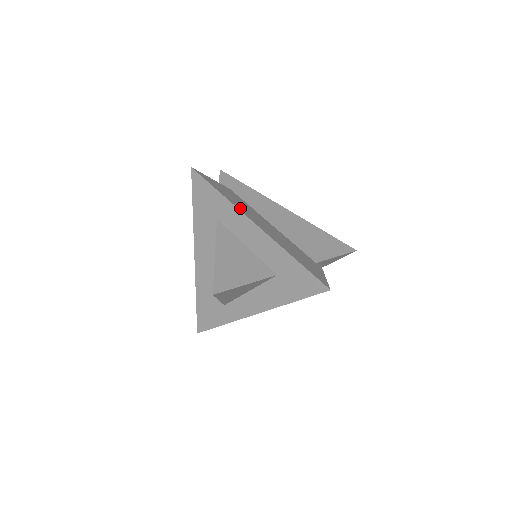
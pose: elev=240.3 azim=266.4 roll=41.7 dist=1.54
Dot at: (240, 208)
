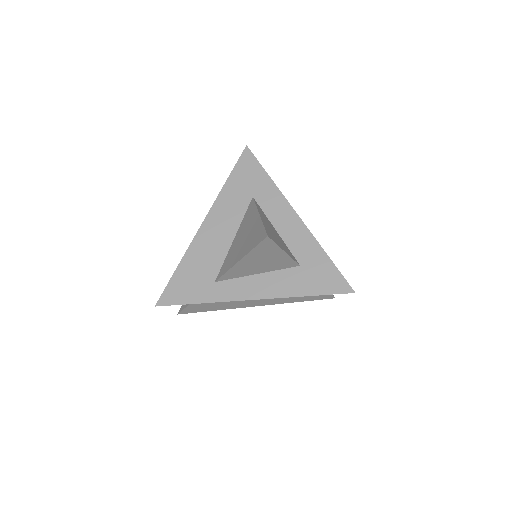
Dot at: occluded
